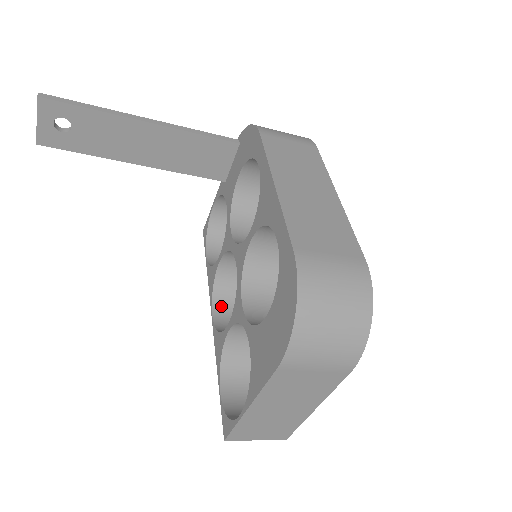
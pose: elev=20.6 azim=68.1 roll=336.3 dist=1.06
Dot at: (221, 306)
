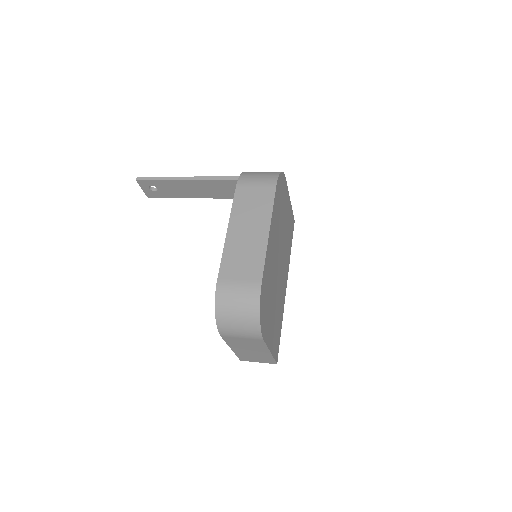
Dot at: occluded
